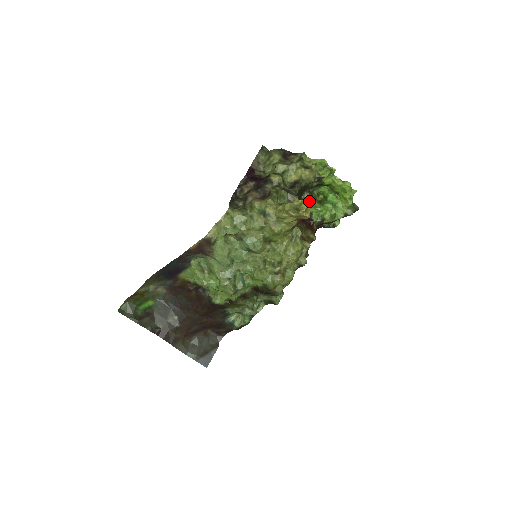
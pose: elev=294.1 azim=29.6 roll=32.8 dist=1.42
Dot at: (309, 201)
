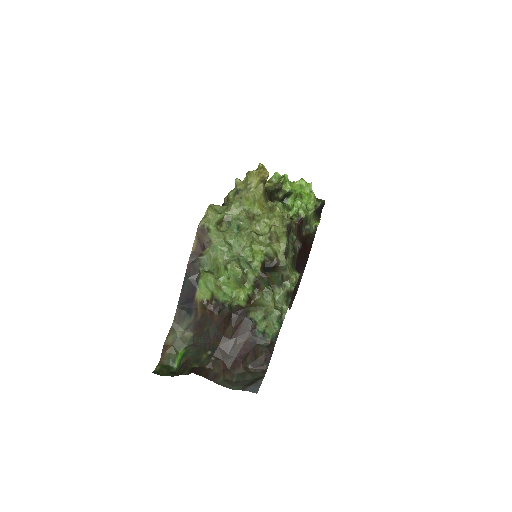
Dot at: (280, 204)
